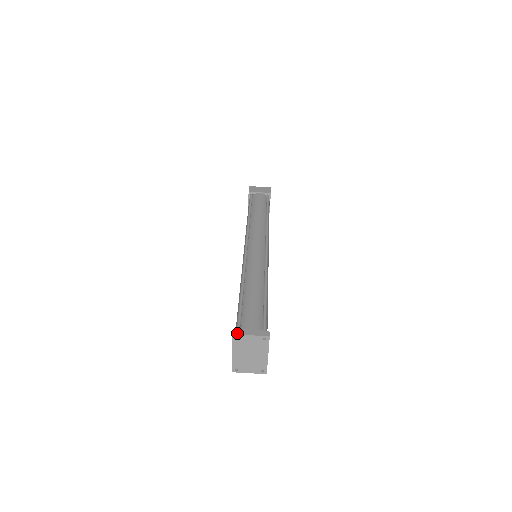
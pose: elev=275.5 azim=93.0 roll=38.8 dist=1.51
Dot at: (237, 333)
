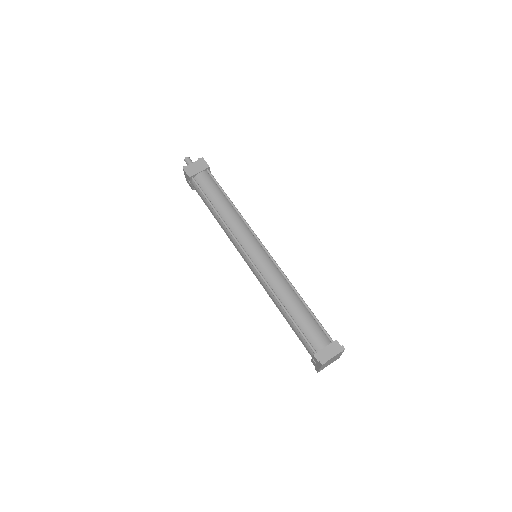
Dot at: (324, 362)
